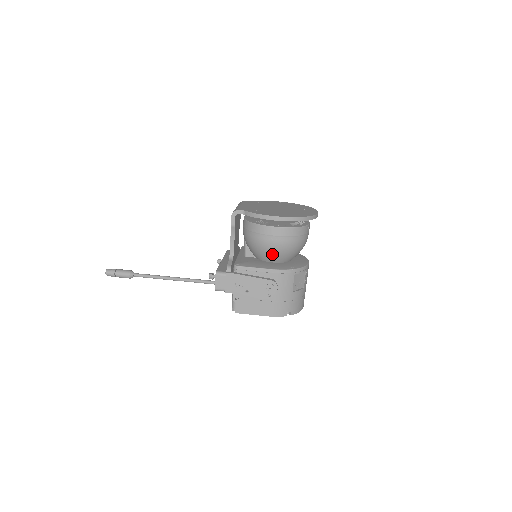
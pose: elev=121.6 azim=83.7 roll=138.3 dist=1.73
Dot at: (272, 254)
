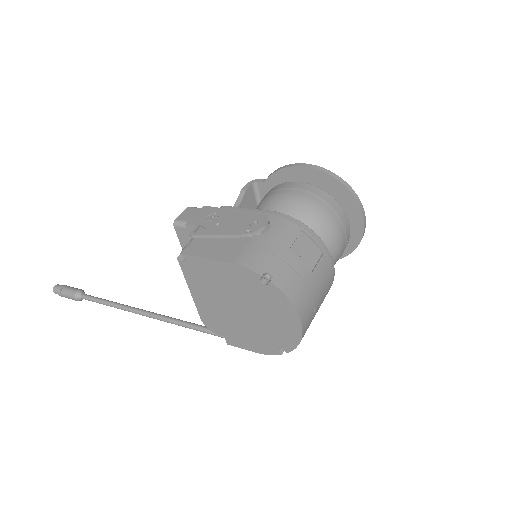
Dot at: occluded
